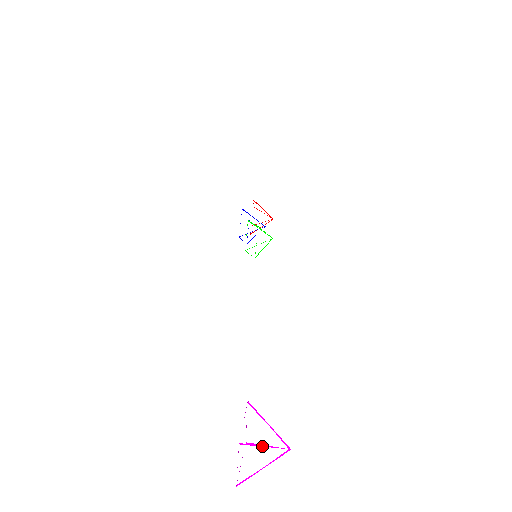
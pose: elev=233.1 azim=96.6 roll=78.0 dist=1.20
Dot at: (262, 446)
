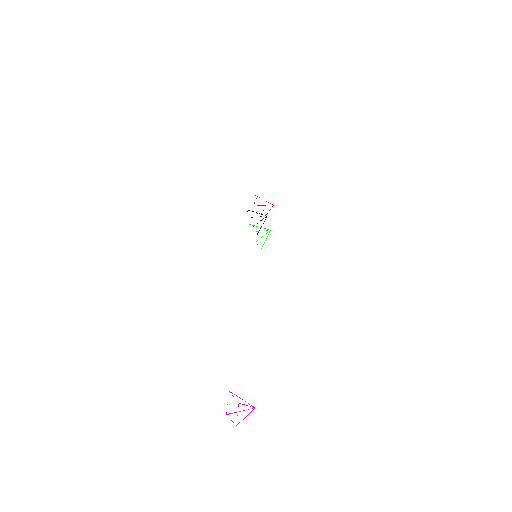
Dot at: (246, 405)
